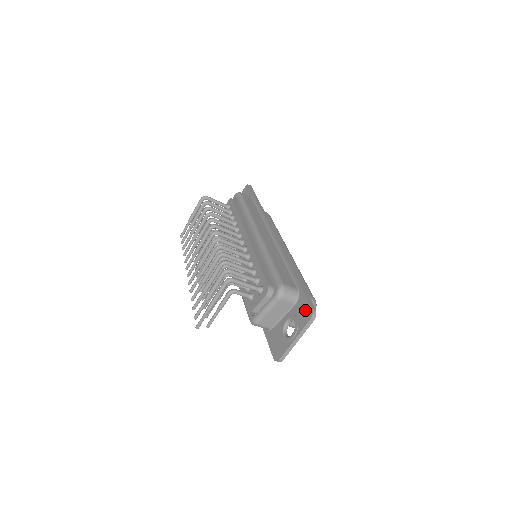
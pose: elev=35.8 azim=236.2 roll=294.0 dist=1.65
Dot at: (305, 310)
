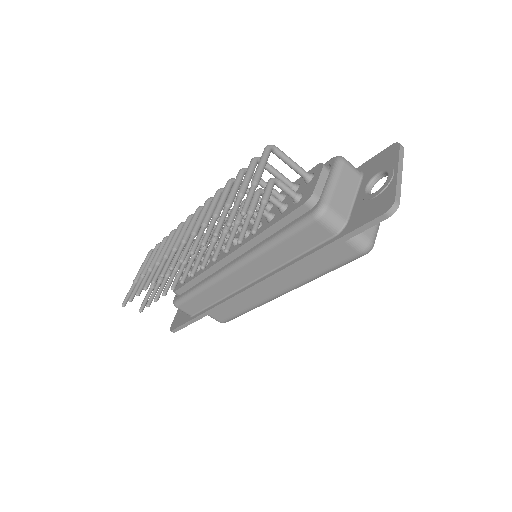
Dot at: (383, 156)
